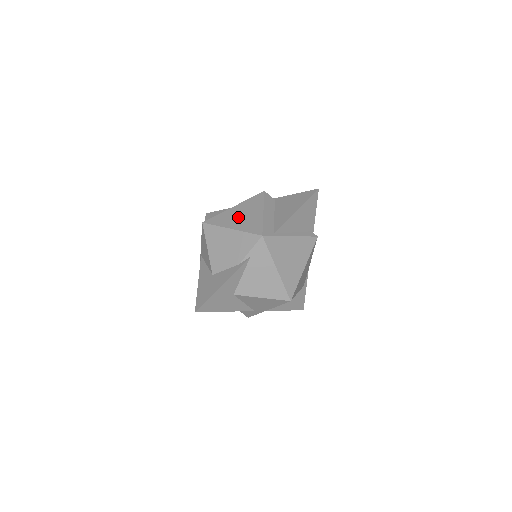
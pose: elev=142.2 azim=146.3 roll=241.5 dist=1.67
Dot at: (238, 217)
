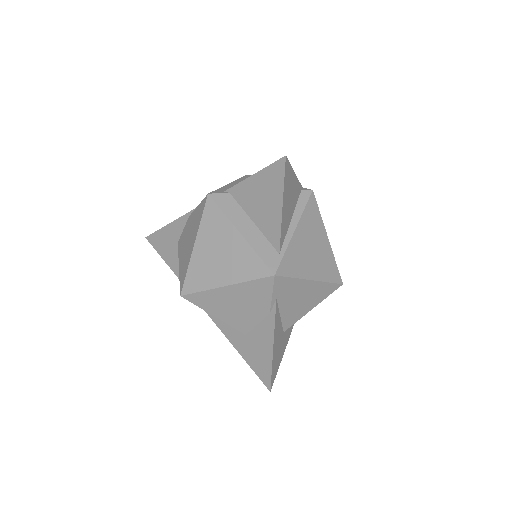
Dot at: (216, 262)
